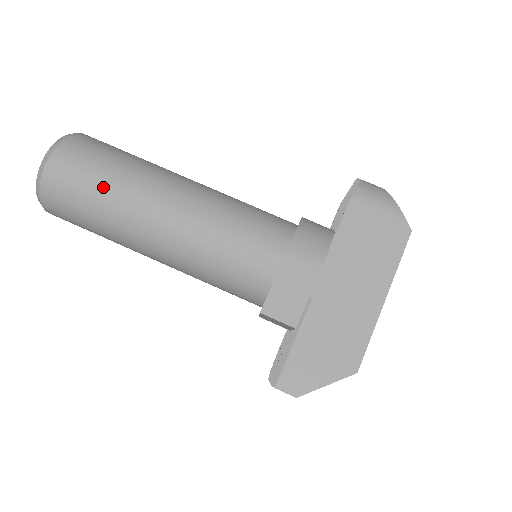
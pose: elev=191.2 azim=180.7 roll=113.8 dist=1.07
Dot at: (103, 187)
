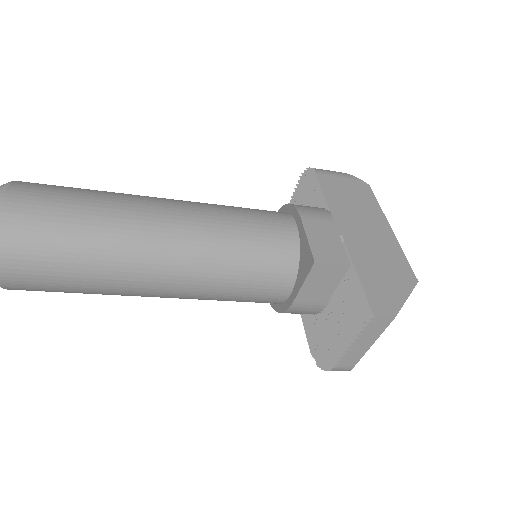
Dot at: (87, 208)
